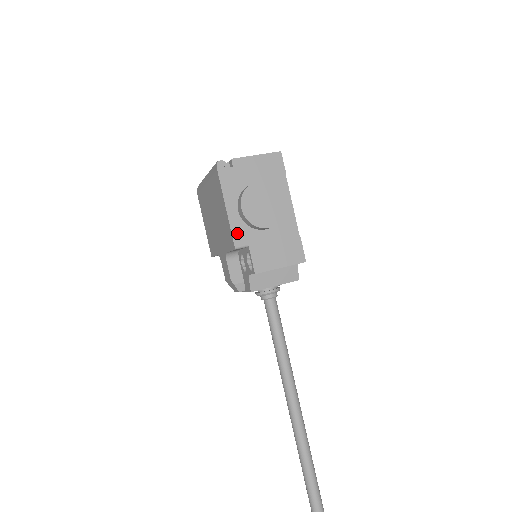
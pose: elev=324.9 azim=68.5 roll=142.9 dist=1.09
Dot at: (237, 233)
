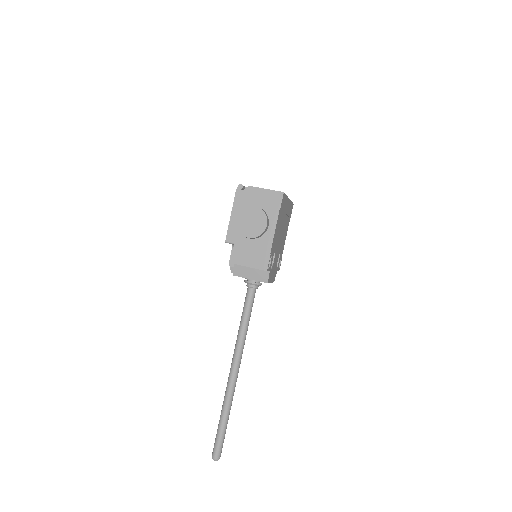
Dot at: (231, 233)
